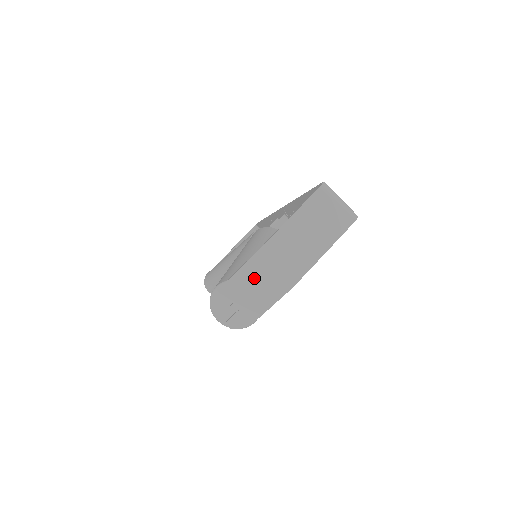
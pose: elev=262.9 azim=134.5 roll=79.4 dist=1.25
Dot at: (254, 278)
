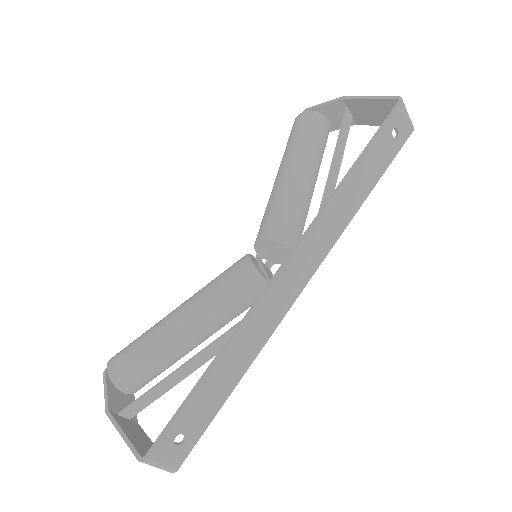
Dot at: (115, 403)
